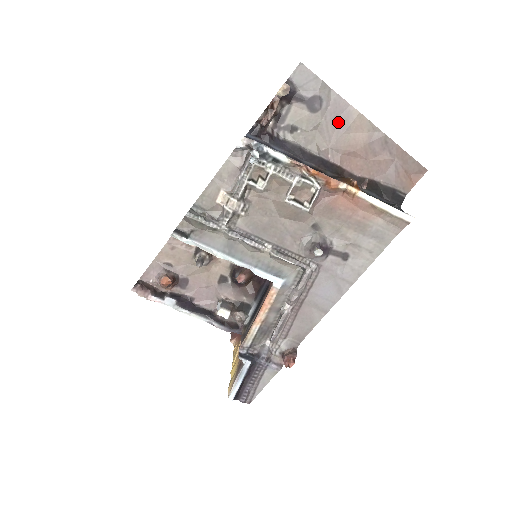
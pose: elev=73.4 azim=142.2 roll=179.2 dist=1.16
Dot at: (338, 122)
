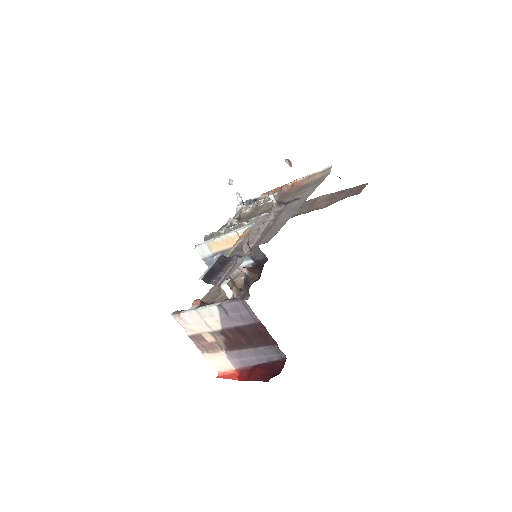
Dot at: (310, 205)
